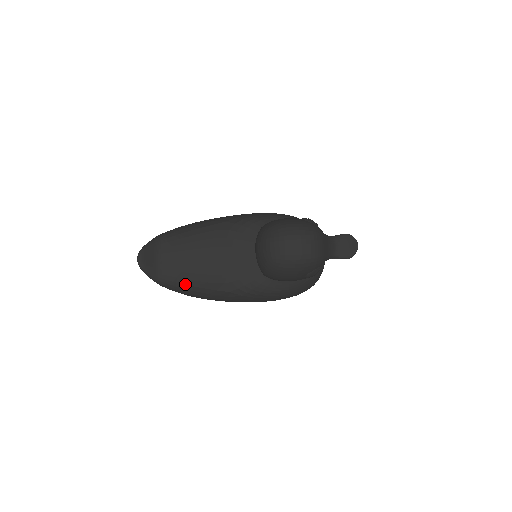
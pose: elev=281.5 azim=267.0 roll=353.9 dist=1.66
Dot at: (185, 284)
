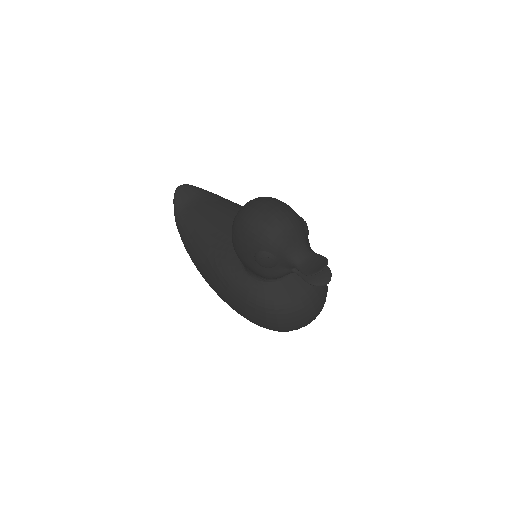
Dot at: (188, 229)
